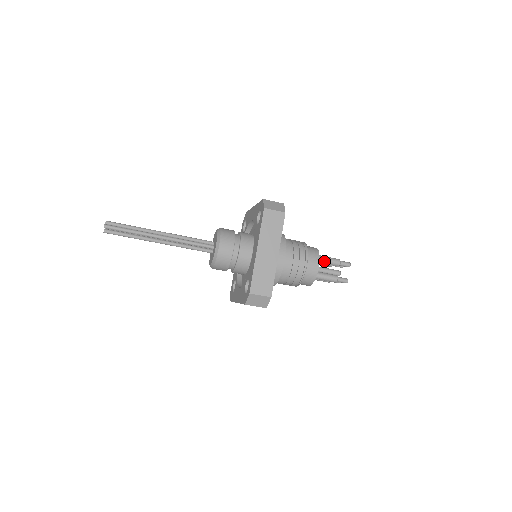
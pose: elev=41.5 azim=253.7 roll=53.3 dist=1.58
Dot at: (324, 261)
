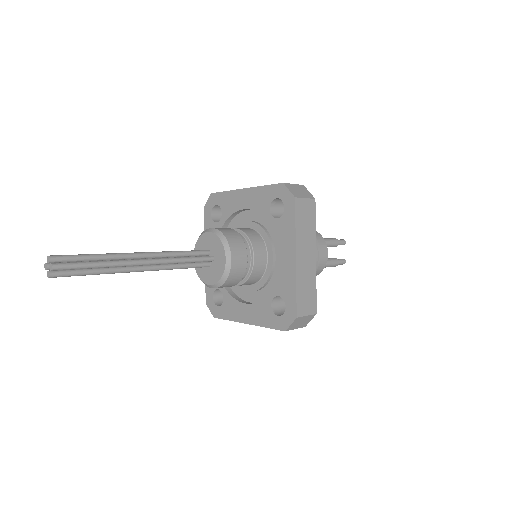
Dot at: occluded
